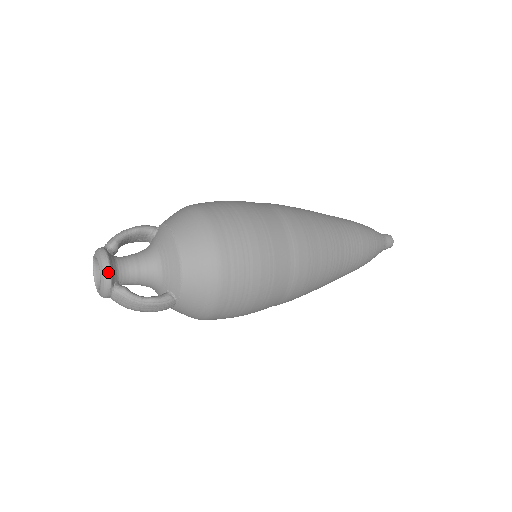
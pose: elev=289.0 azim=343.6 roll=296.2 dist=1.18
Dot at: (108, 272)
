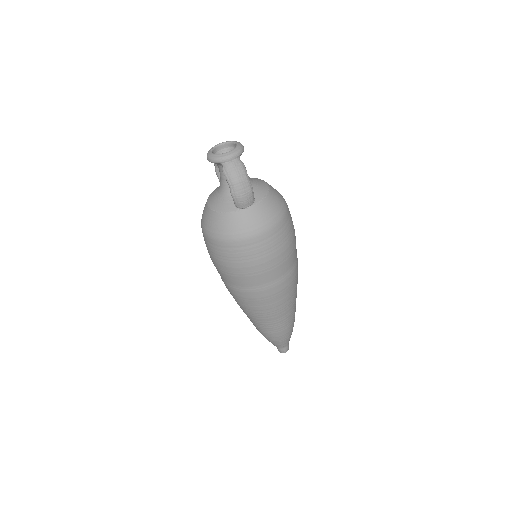
Dot at: occluded
